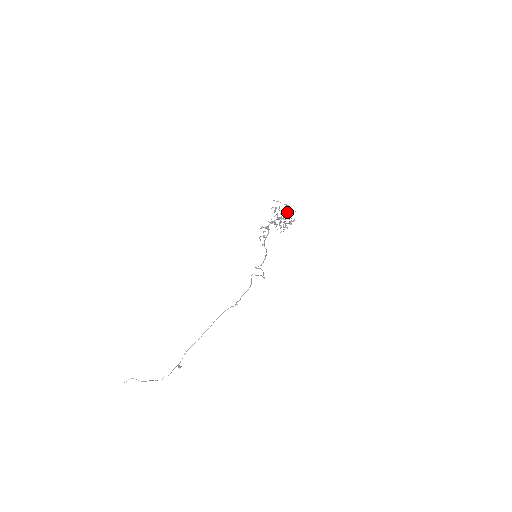
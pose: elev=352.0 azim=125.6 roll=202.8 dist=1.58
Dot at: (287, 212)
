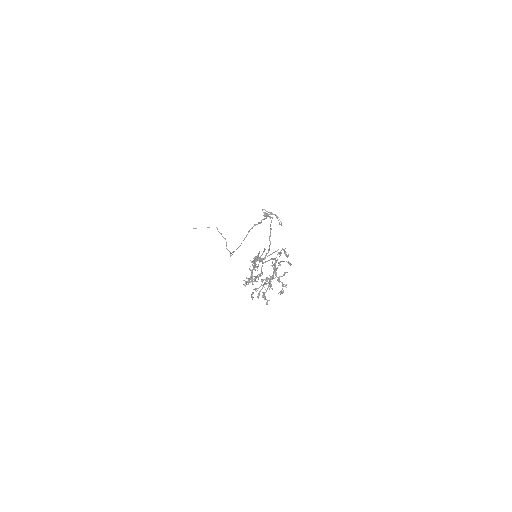
Dot at: (273, 272)
